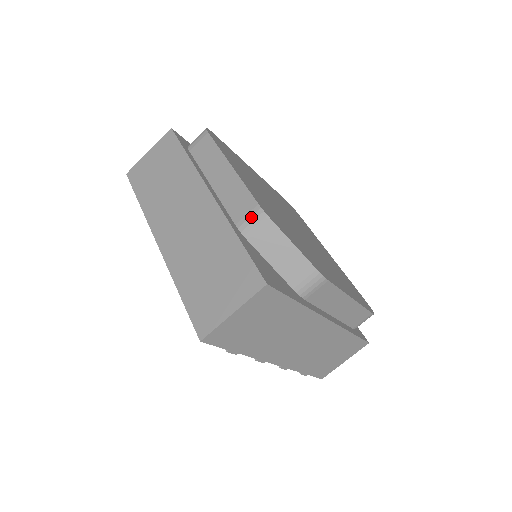
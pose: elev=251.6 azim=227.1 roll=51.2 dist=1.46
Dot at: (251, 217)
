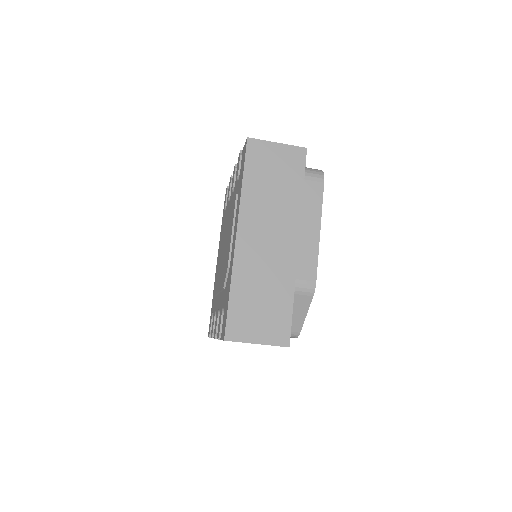
Dot at: (306, 285)
